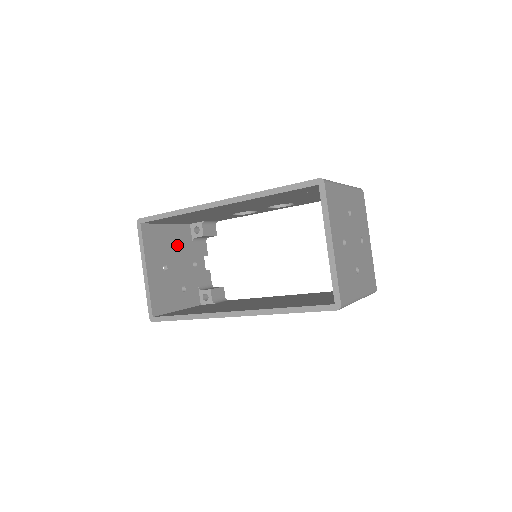
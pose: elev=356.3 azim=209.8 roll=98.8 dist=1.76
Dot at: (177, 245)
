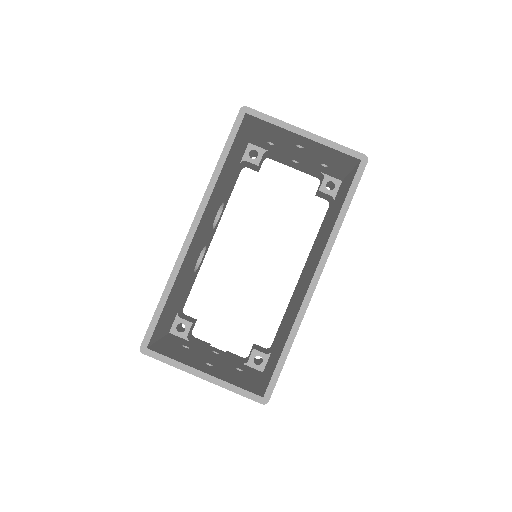
Dot at: occluded
